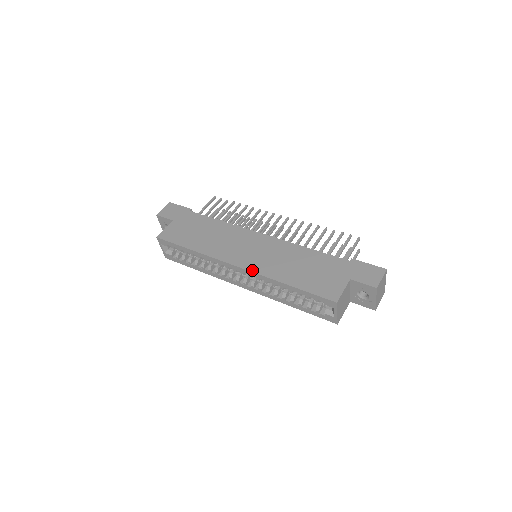
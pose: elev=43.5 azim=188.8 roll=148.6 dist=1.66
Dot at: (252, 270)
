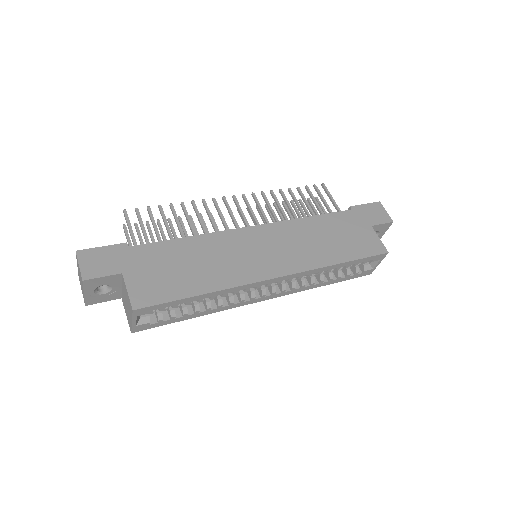
Dot at: (297, 271)
